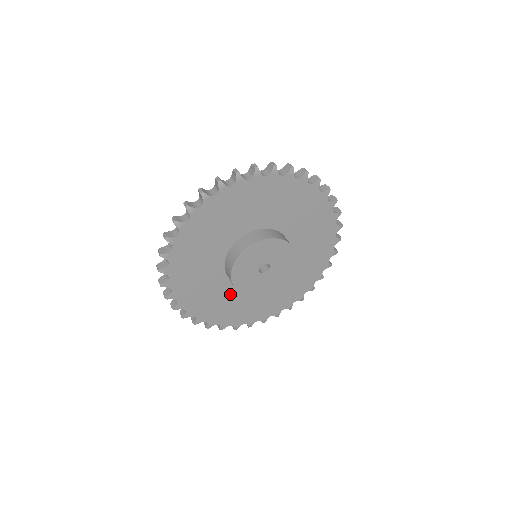
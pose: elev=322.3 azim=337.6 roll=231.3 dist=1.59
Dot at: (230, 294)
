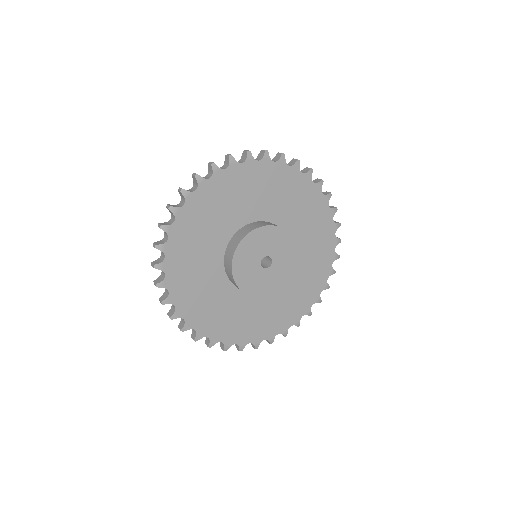
Dot at: (255, 305)
